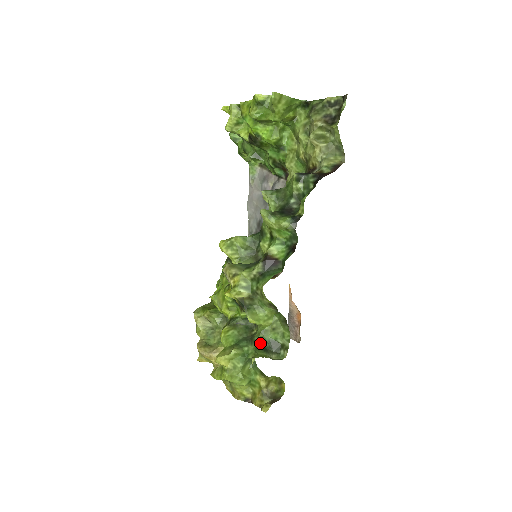
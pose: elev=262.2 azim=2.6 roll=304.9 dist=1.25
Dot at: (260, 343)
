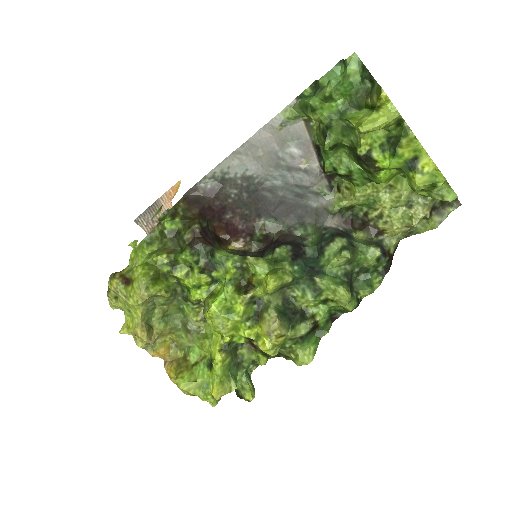
Dot at: occluded
